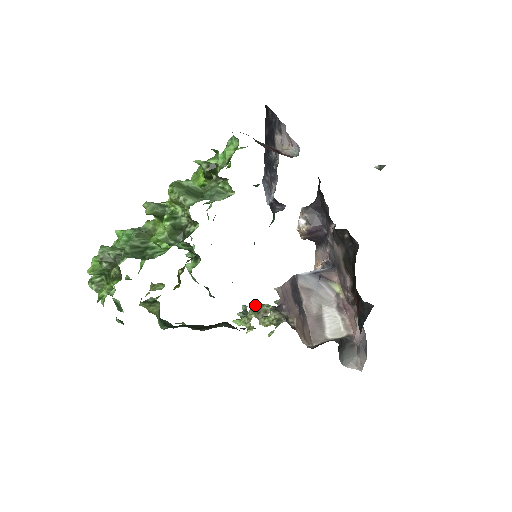
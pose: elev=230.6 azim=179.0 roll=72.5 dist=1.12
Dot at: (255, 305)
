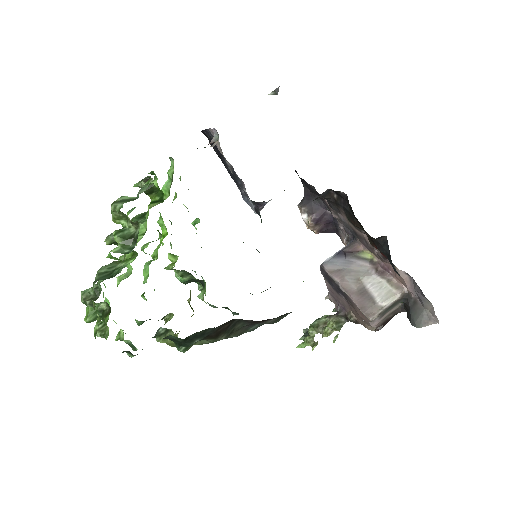
Dot at: (313, 322)
